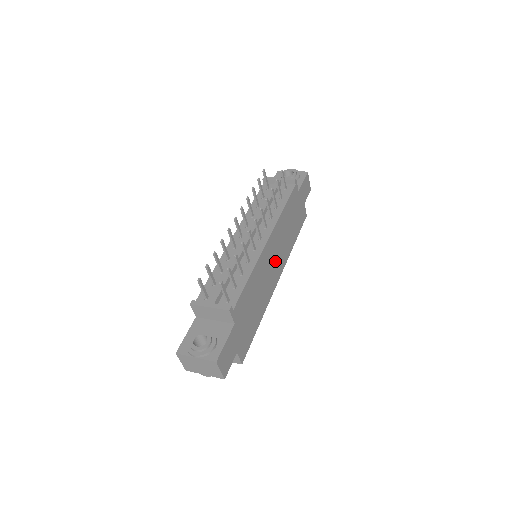
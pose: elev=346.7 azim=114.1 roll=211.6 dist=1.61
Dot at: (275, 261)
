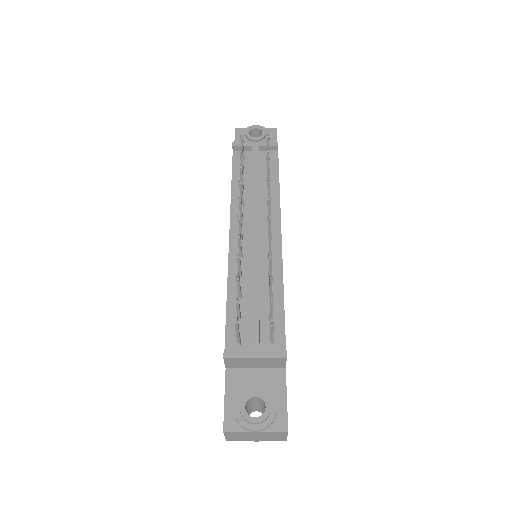
Dot at: occluded
